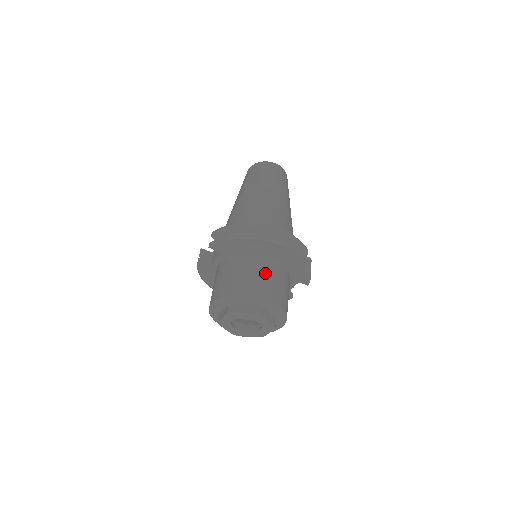
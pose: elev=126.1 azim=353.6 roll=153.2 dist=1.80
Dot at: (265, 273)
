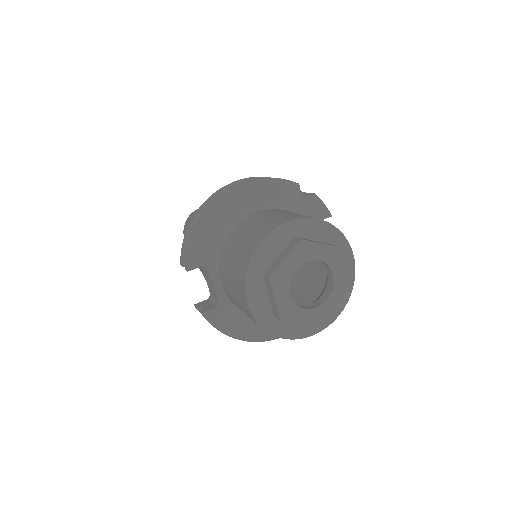
Dot at: (264, 218)
